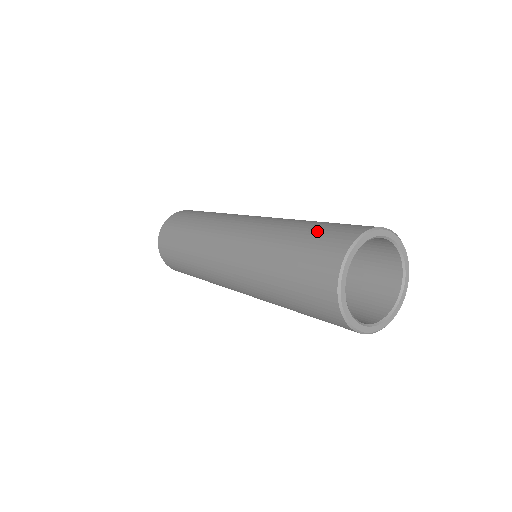
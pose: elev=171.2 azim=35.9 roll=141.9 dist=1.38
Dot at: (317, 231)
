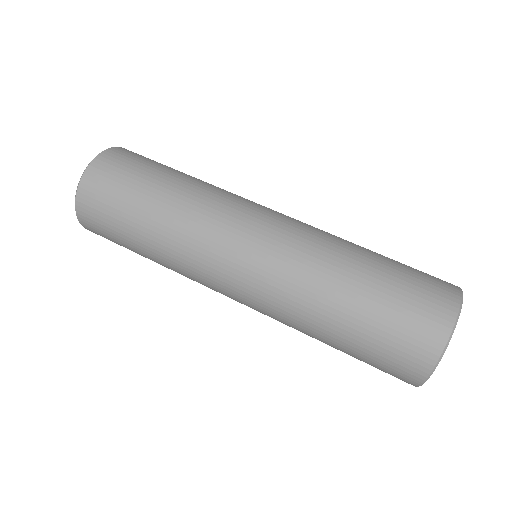
Dot at: (371, 346)
